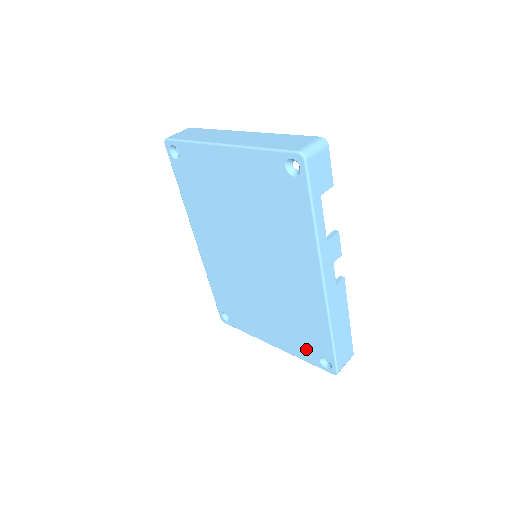
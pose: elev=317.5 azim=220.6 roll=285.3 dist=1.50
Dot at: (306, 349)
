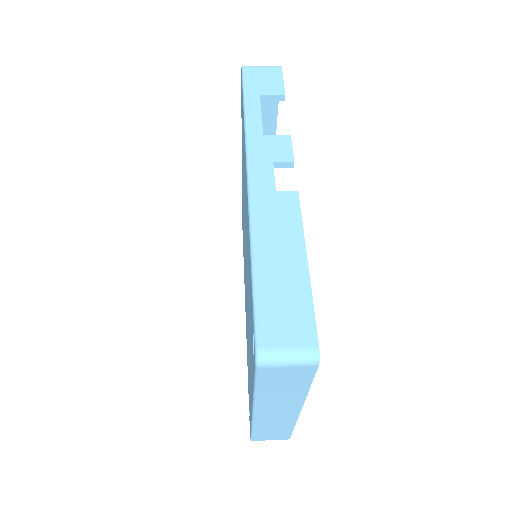
Dot at: (252, 349)
